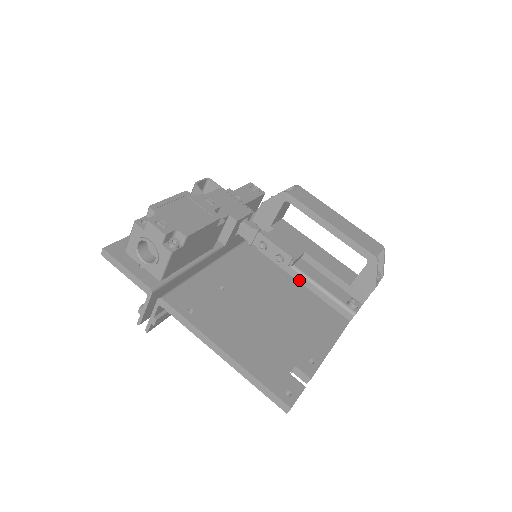
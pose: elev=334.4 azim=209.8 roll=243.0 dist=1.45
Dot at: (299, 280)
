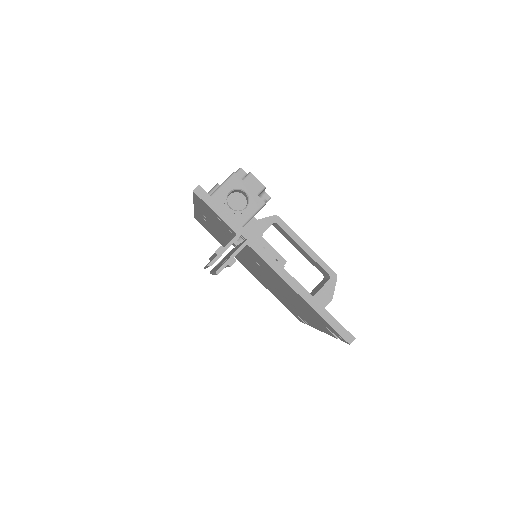
Dot at: occluded
